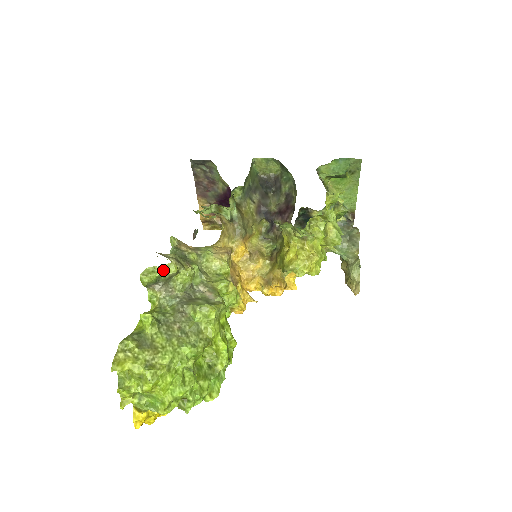
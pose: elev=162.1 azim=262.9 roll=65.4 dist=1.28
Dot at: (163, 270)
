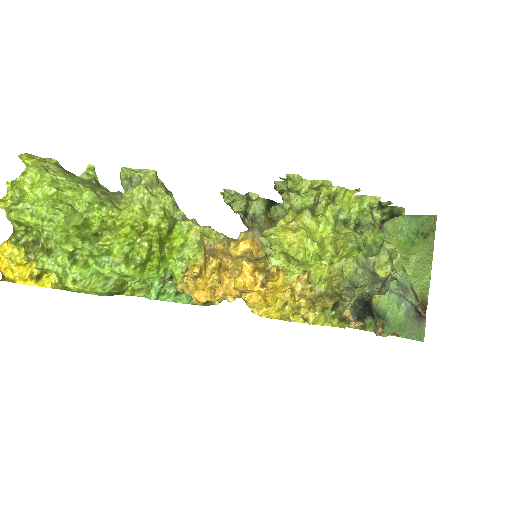
Dot at: (143, 173)
